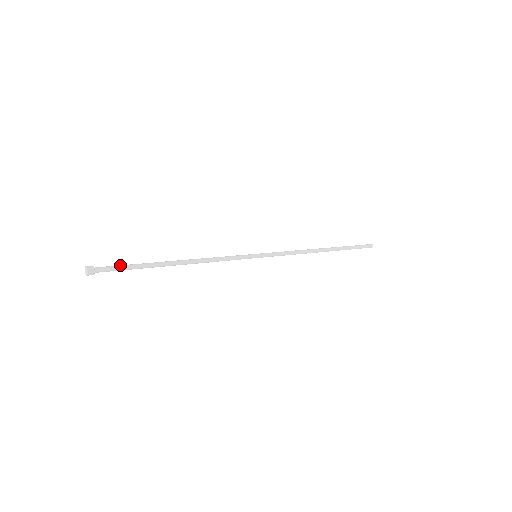
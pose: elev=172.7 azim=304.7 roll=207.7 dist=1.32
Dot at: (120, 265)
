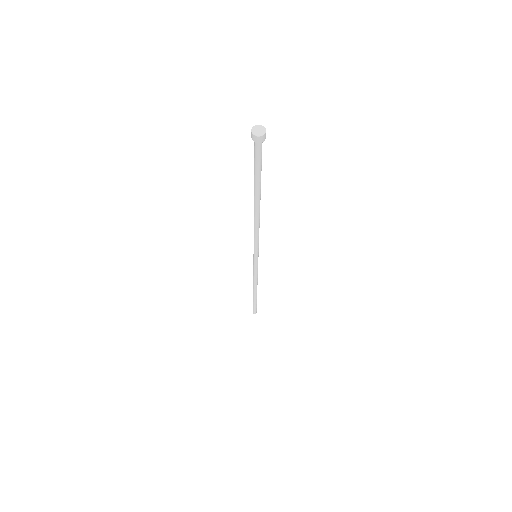
Dot at: occluded
